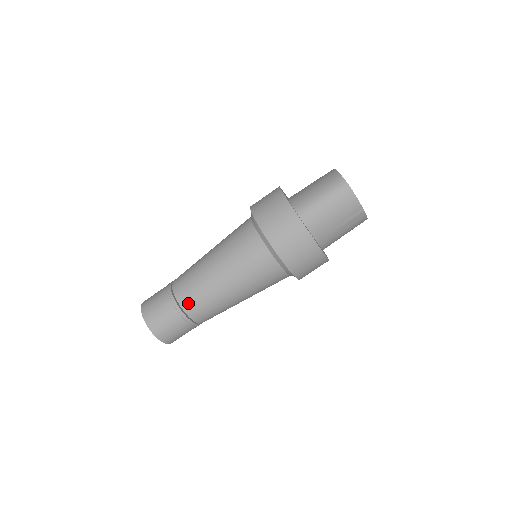
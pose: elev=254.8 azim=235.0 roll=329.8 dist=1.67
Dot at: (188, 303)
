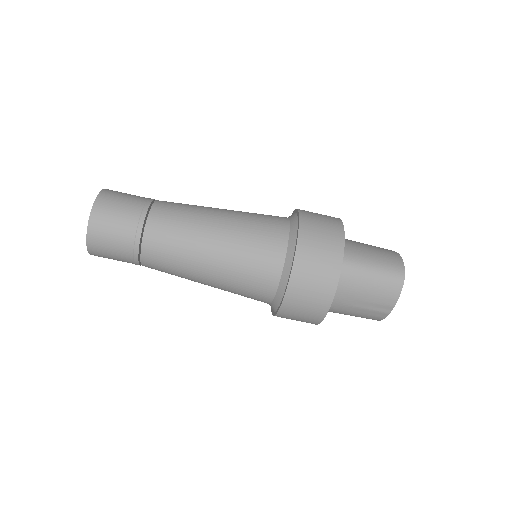
Dot at: (155, 236)
